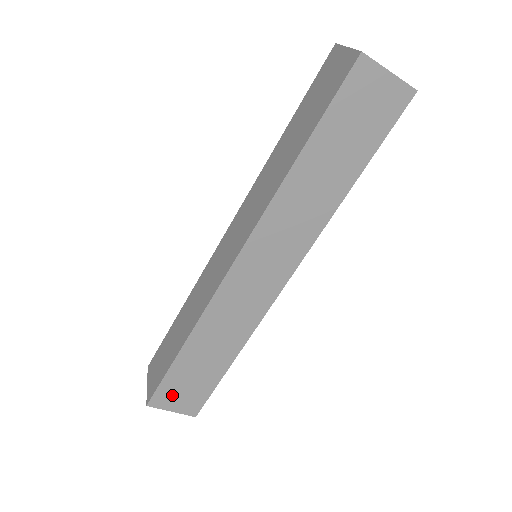
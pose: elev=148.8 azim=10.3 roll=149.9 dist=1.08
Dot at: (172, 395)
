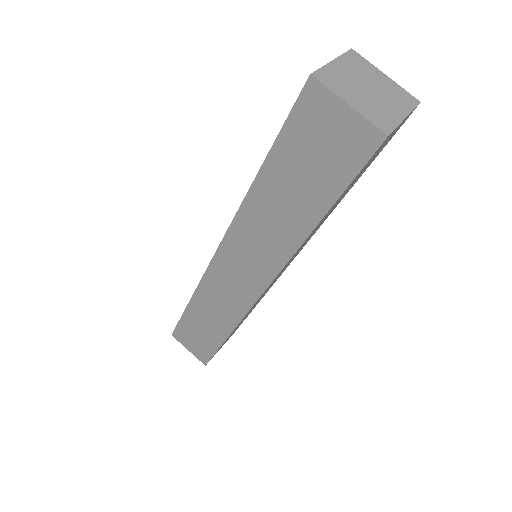
Dot at: (187, 338)
